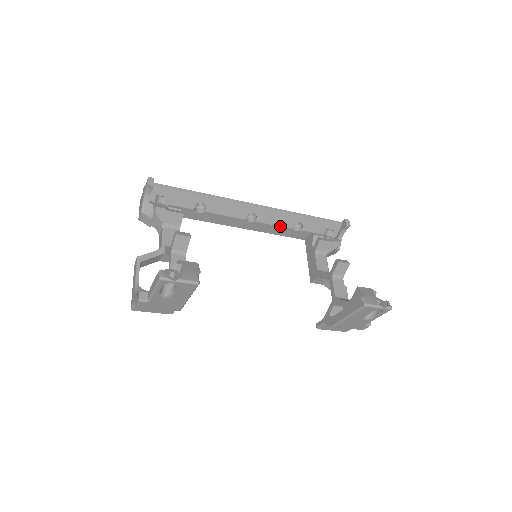
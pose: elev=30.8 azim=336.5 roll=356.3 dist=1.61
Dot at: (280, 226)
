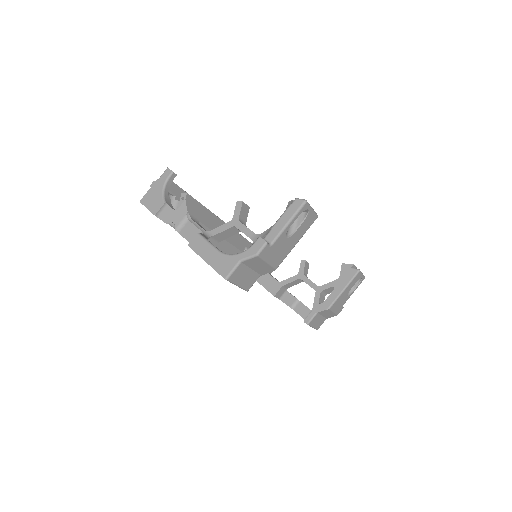
Dot at: (237, 248)
